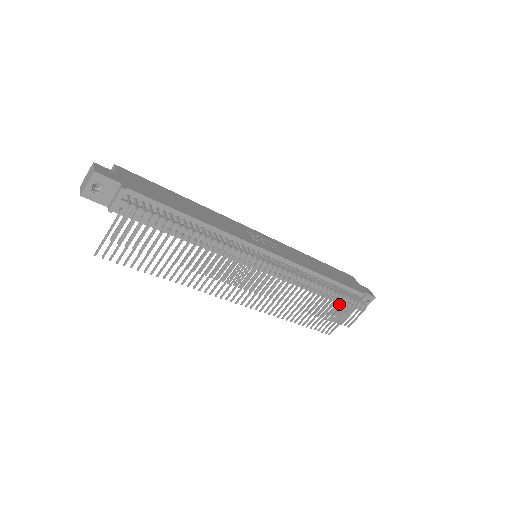
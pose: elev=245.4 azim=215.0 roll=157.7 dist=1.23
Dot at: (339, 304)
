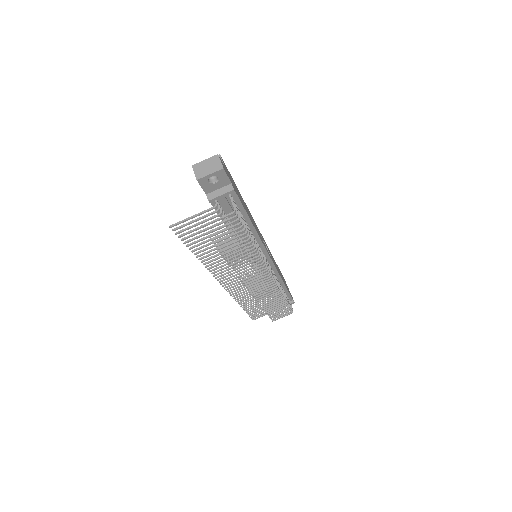
Dot at: (282, 307)
